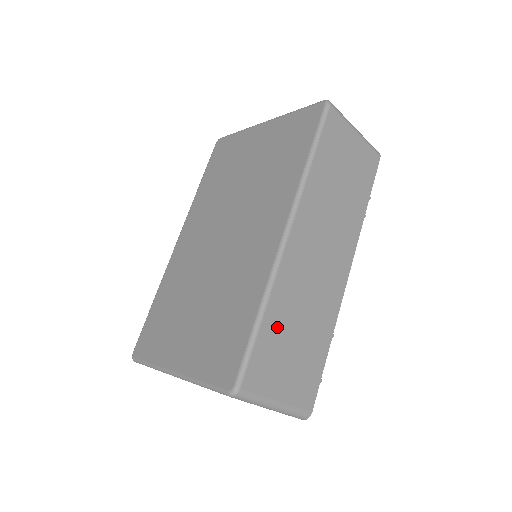
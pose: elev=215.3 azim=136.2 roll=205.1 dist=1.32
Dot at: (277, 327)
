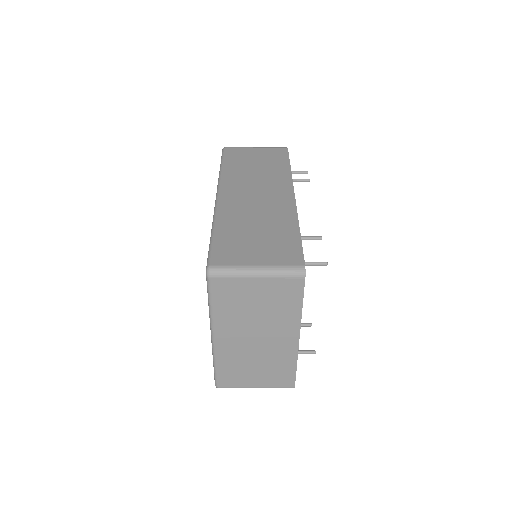
Dot at: (232, 232)
